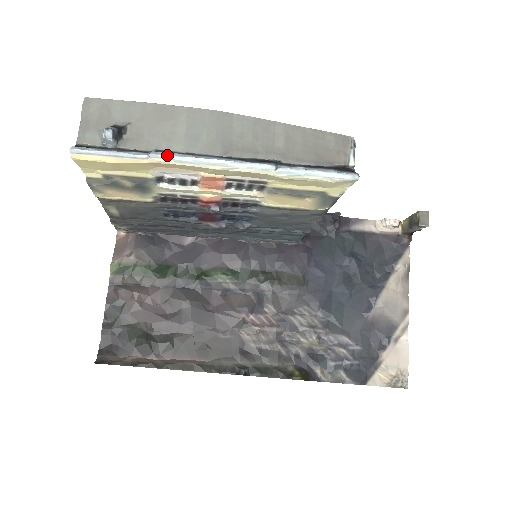
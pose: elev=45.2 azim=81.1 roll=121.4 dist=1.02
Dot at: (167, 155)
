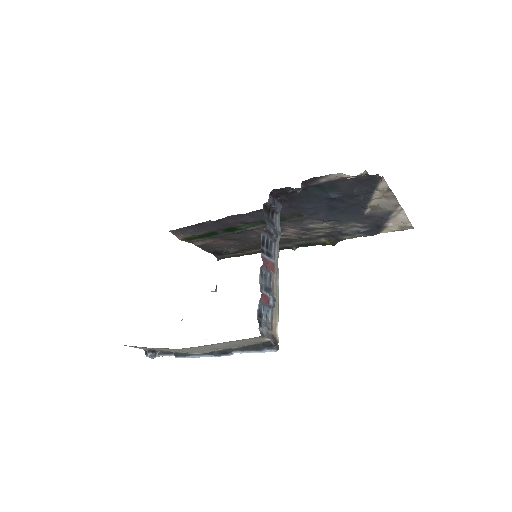
Dot at: occluded
